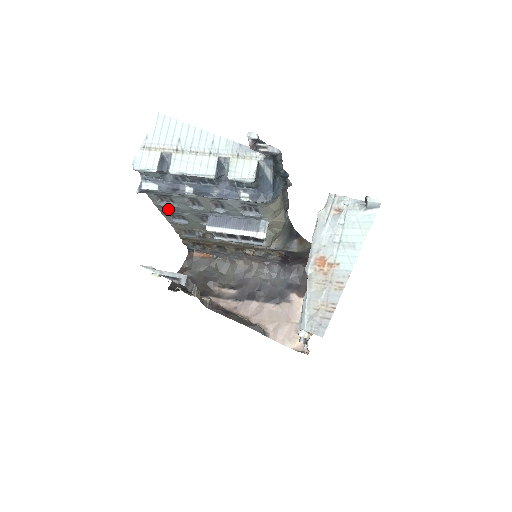
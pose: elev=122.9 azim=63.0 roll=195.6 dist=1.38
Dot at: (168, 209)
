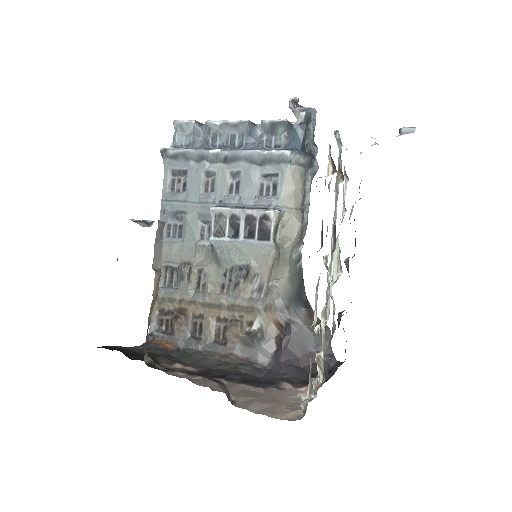
Dot at: (173, 204)
